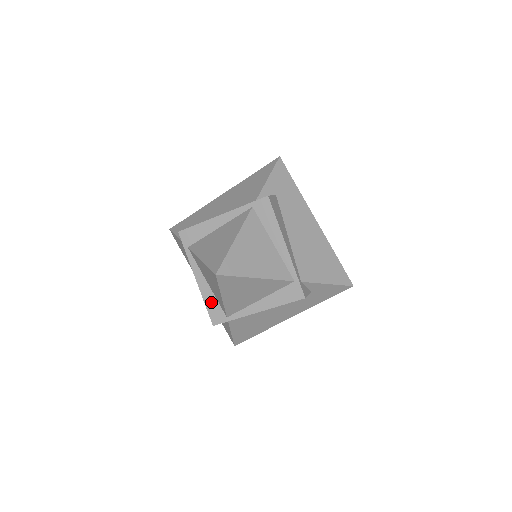
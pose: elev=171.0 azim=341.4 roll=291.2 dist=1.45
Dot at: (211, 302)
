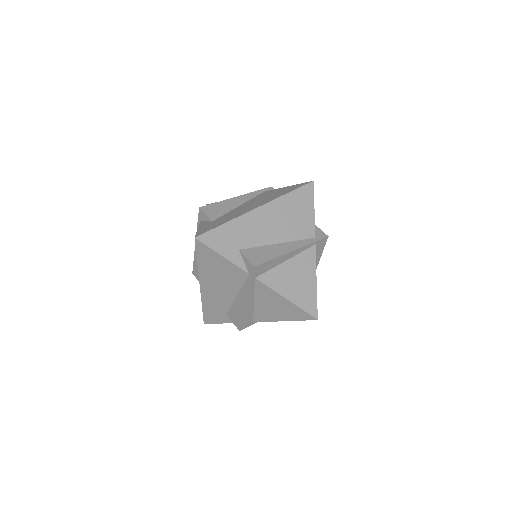
Dot at: (248, 315)
